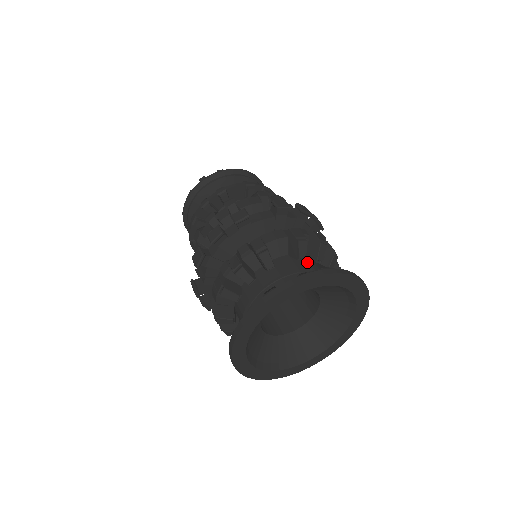
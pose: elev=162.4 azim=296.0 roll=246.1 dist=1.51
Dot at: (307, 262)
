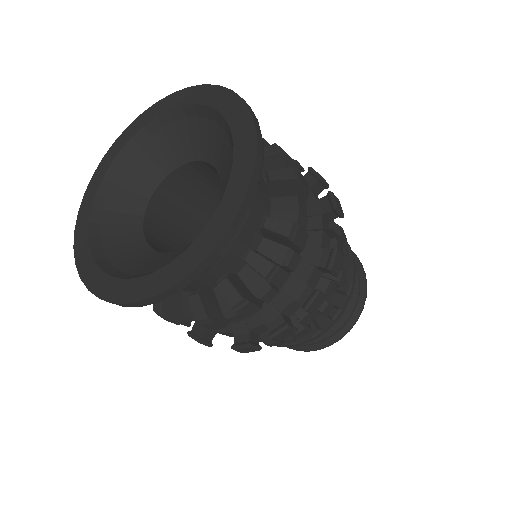
Dot at: occluded
